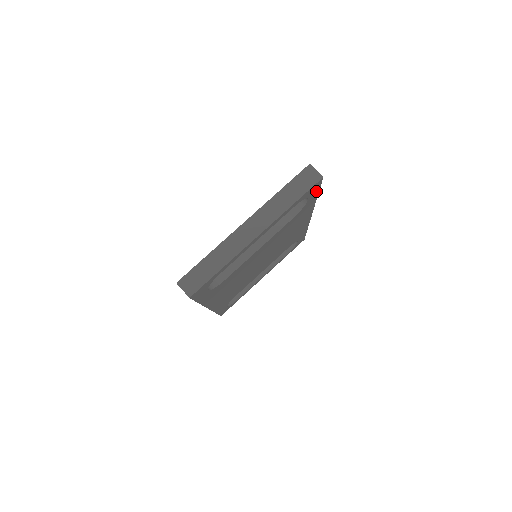
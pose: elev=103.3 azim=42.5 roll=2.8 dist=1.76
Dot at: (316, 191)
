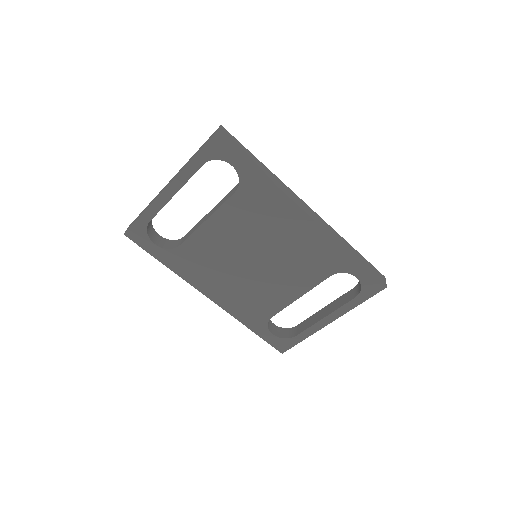
Dot at: (237, 156)
